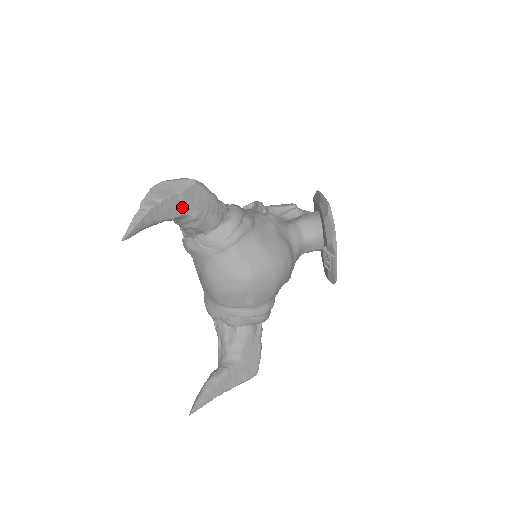
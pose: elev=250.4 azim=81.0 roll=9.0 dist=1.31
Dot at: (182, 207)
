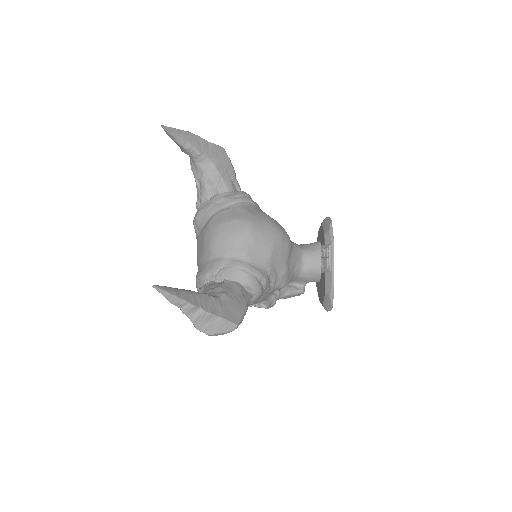
Dot at: (209, 152)
